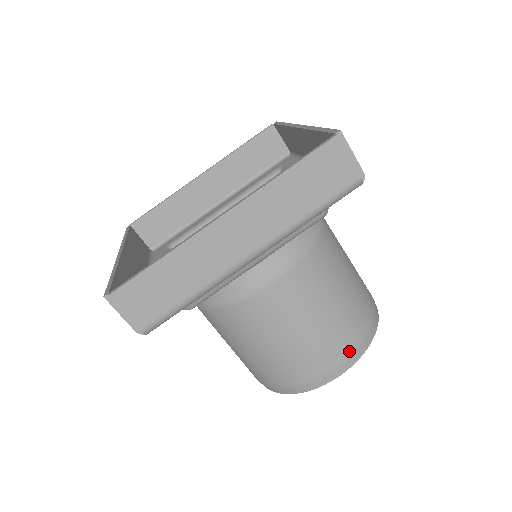
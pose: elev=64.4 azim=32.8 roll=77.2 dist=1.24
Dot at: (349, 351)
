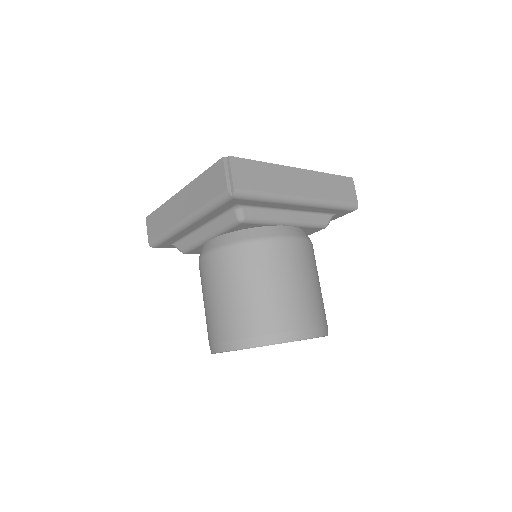
Dot at: (320, 323)
